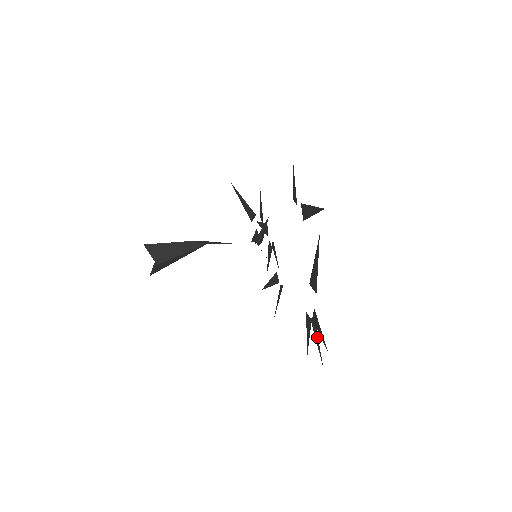
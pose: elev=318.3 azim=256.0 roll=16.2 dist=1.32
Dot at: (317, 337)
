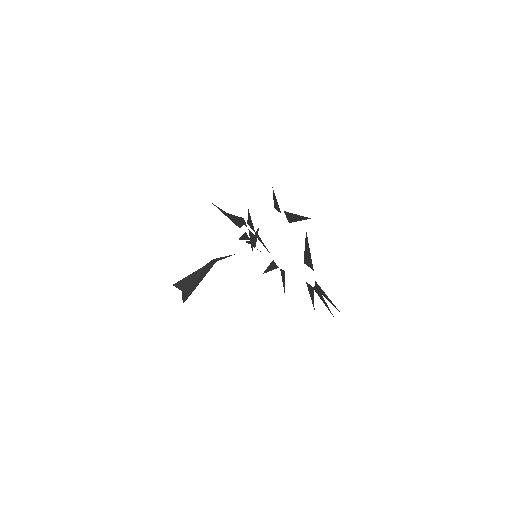
Dot at: (323, 300)
